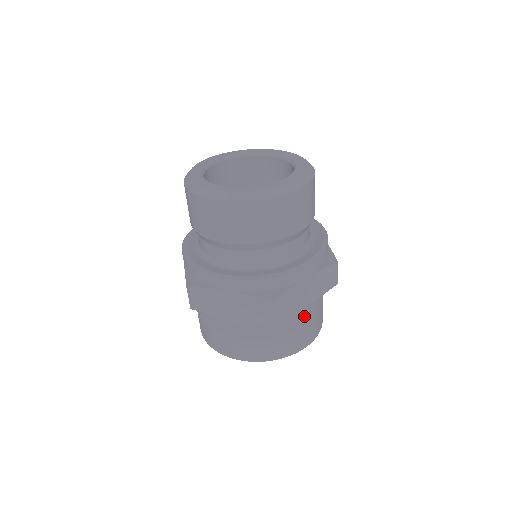
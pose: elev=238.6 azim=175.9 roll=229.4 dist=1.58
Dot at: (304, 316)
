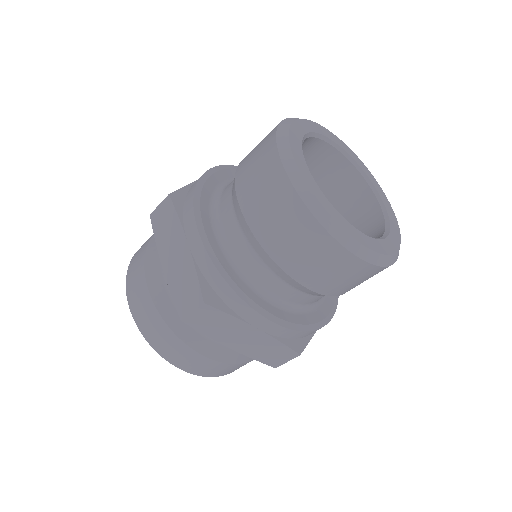
Dot at: (217, 350)
